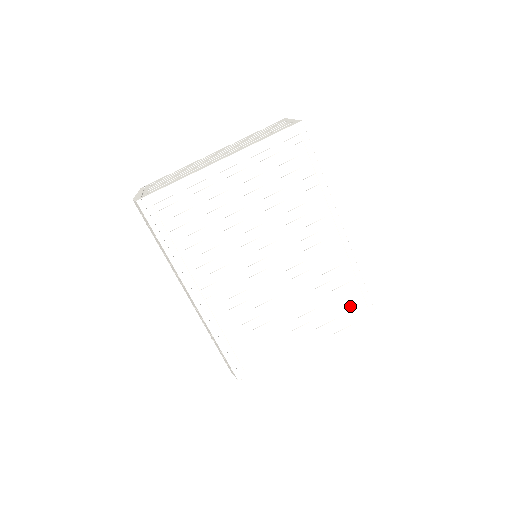
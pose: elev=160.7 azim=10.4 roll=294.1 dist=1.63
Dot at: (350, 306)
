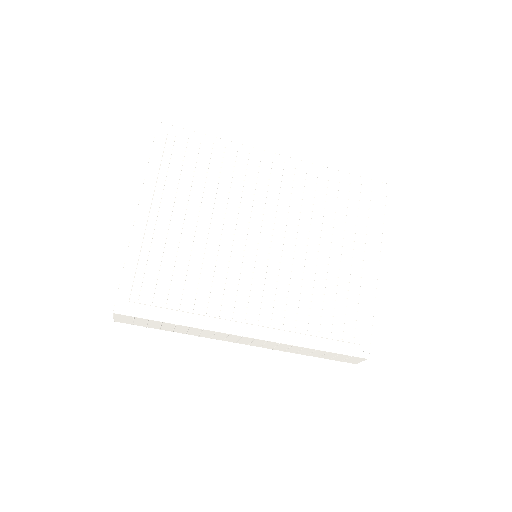
Dot at: (364, 201)
